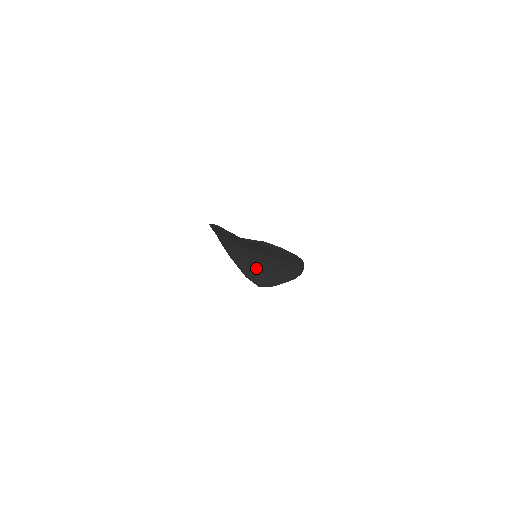
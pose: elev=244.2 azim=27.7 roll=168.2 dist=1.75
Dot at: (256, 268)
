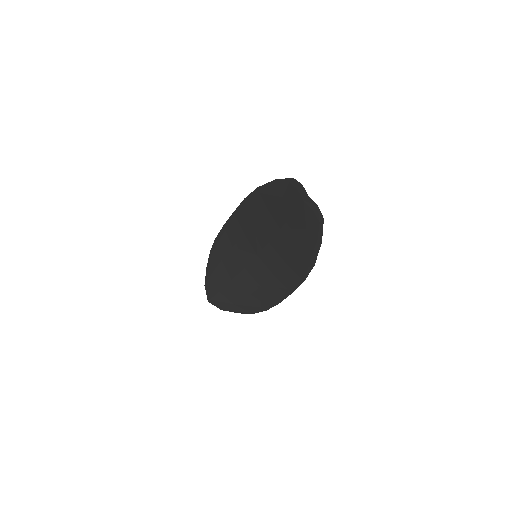
Dot at: (232, 276)
